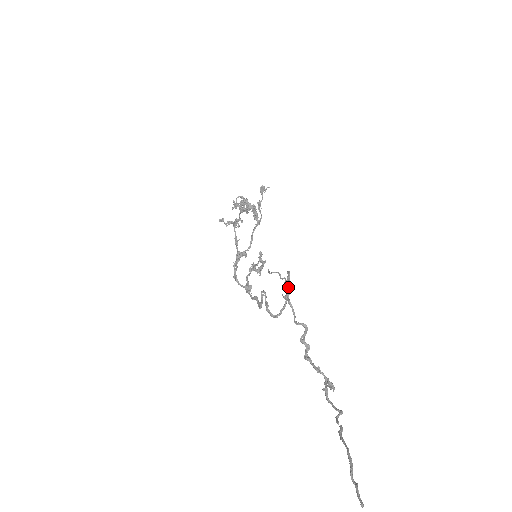
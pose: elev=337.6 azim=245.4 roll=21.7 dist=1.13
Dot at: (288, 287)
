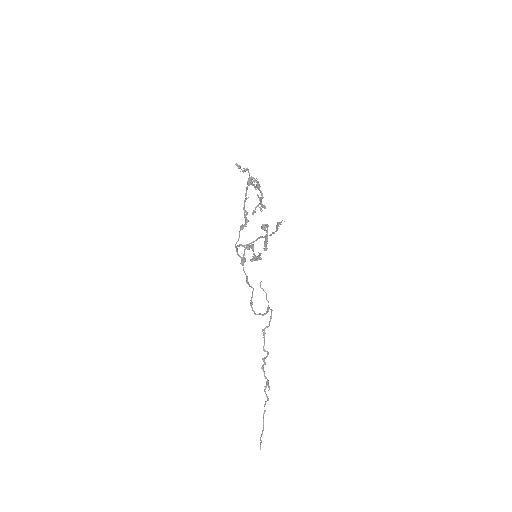
Dot at: (268, 311)
